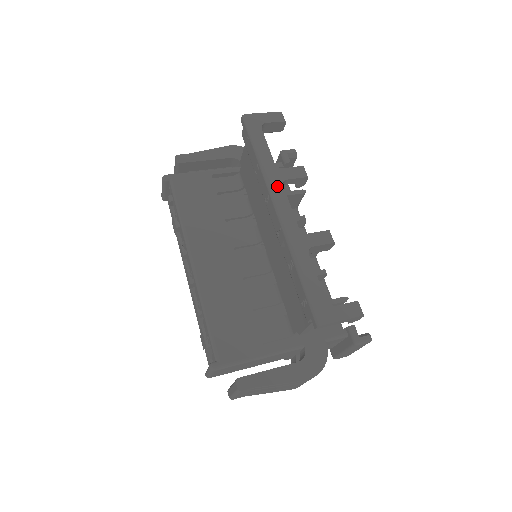
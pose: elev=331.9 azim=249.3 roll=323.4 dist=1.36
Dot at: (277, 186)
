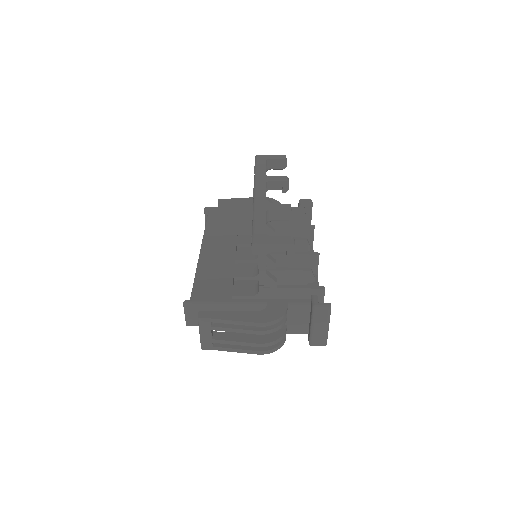
Dot at: (261, 183)
